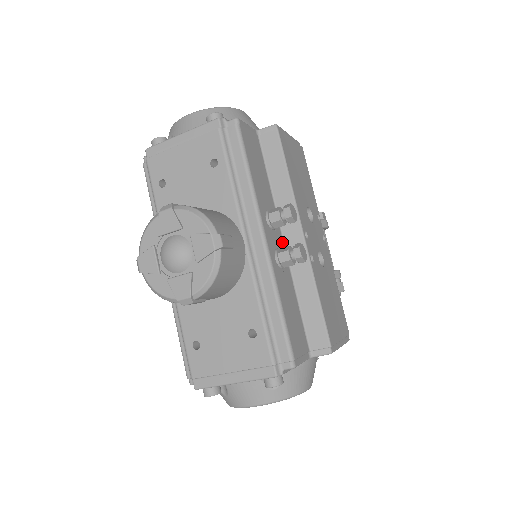
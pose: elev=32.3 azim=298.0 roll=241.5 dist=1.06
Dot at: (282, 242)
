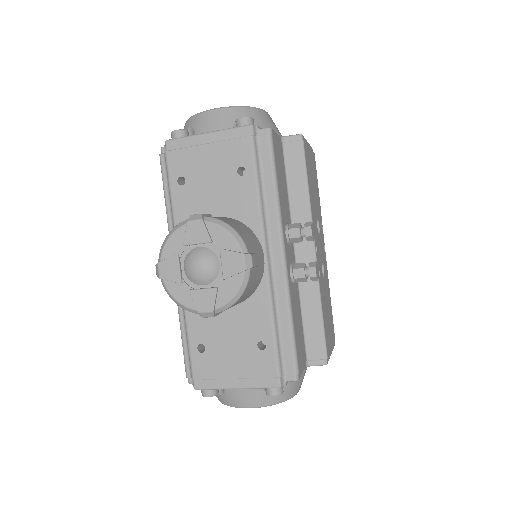
Dot at: (294, 255)
